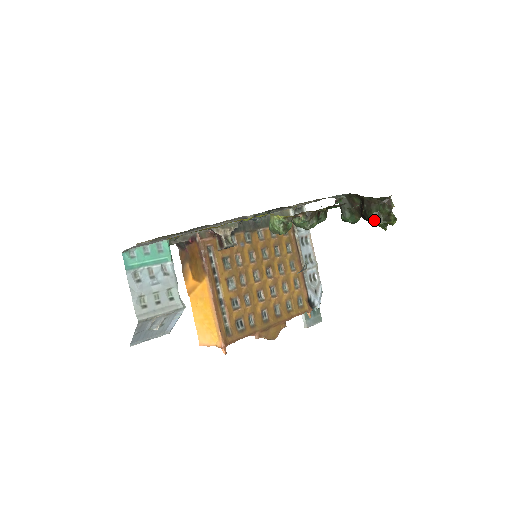
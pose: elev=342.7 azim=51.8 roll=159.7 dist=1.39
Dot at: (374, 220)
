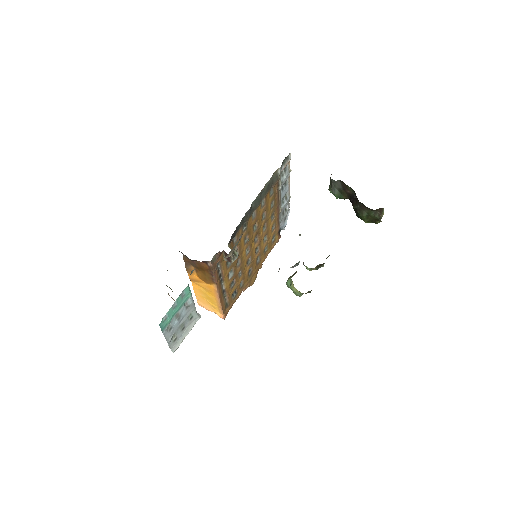
Dot at: (362, 219)
